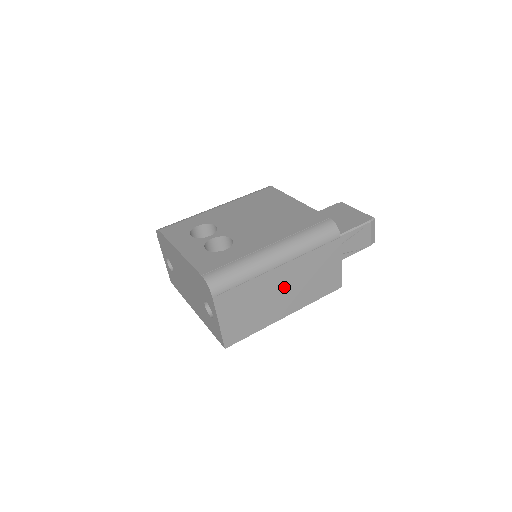
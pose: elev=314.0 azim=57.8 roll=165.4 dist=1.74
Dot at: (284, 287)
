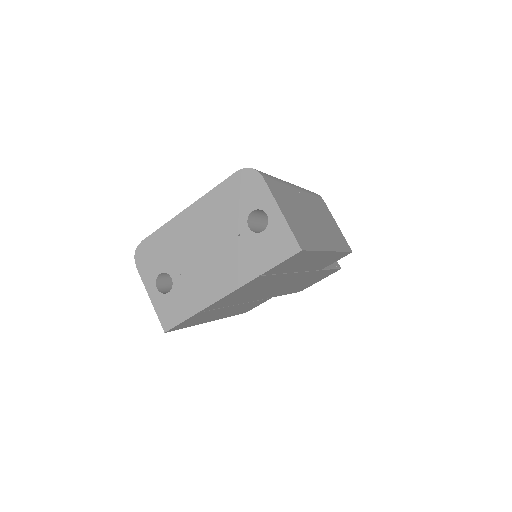
Dot at: (311, 215)
